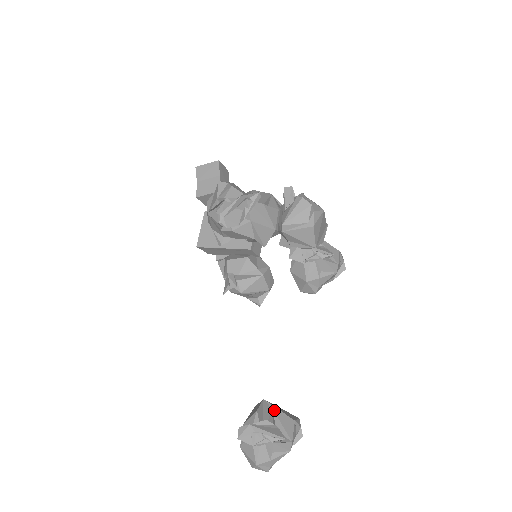
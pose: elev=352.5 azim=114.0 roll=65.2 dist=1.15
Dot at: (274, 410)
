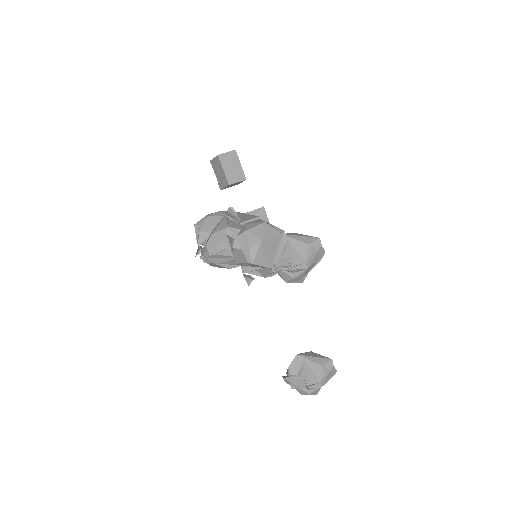
Dot at: (305, 361)
